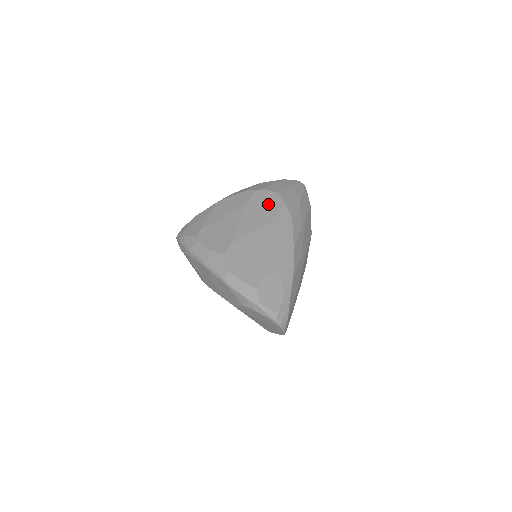
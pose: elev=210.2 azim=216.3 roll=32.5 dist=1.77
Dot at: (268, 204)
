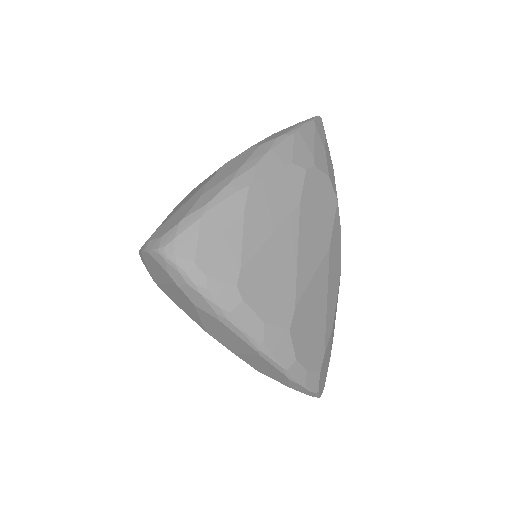
Dot at: (323, 205)
